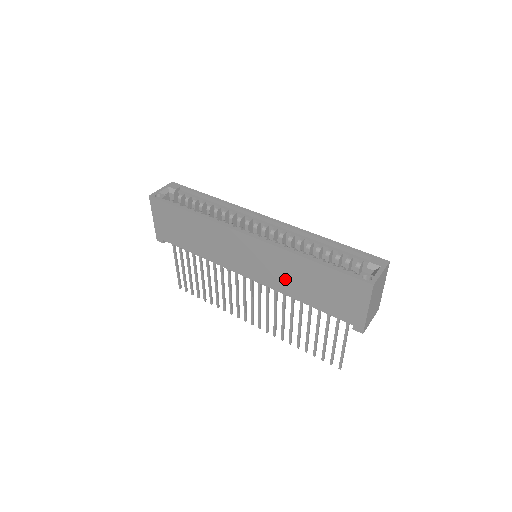
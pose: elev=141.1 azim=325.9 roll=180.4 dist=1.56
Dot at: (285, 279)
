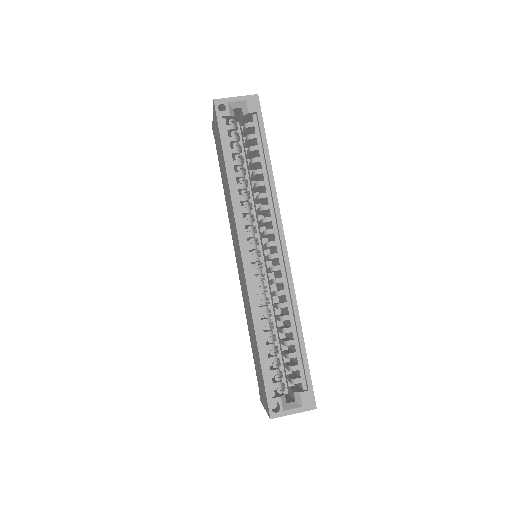
Dot at: (247, 310)
